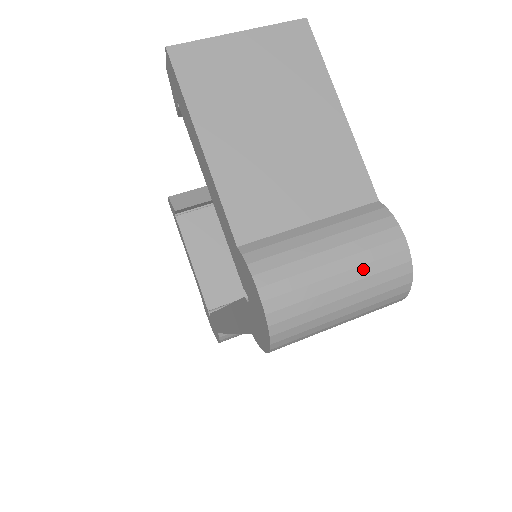
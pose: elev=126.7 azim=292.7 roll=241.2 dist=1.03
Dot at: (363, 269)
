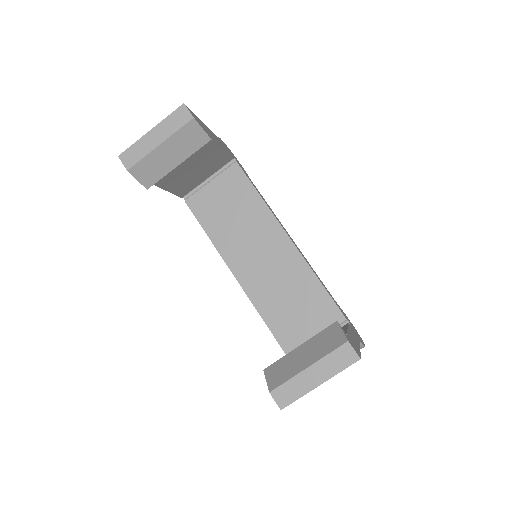
Dot at: occluded
